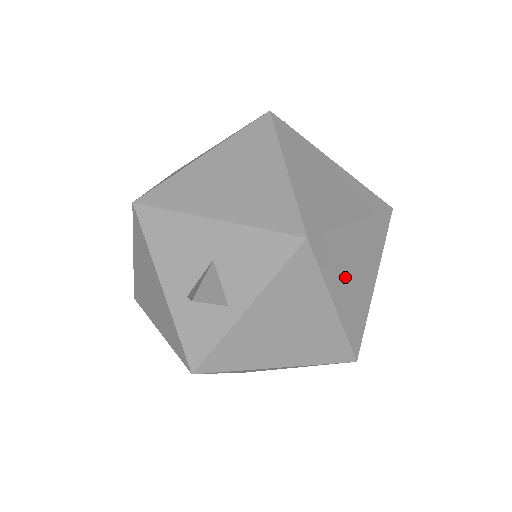
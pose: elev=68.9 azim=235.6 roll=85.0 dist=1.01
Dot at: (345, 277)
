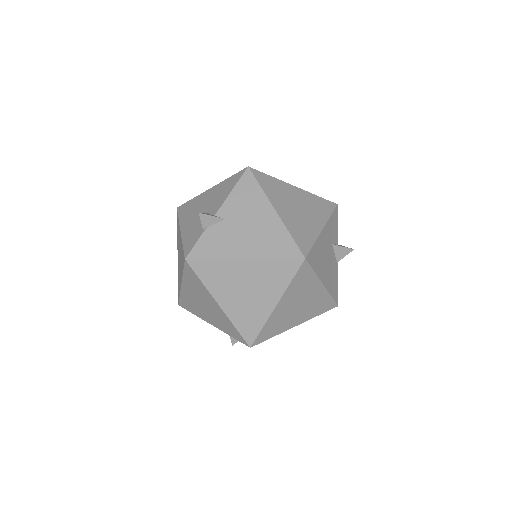
Dot at: (292, 317)
